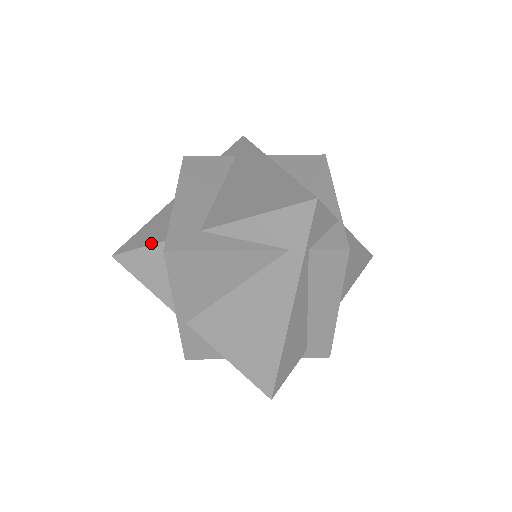
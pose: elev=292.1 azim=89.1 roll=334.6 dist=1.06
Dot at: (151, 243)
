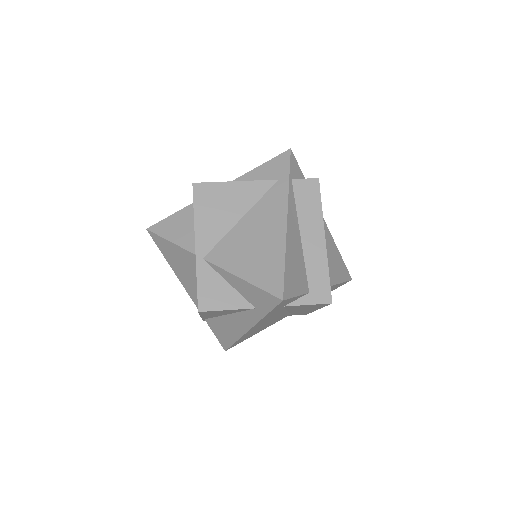
Dot at: (179, 211)
